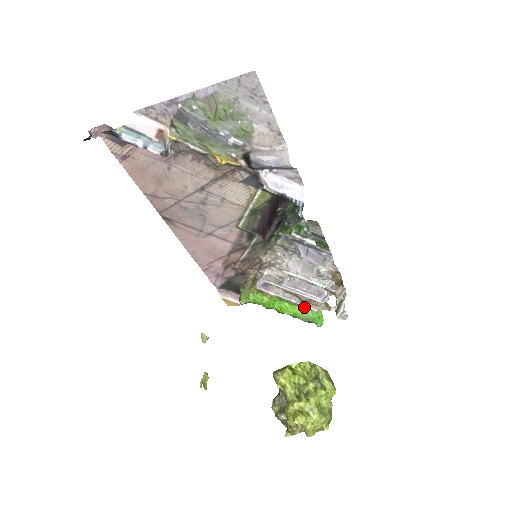
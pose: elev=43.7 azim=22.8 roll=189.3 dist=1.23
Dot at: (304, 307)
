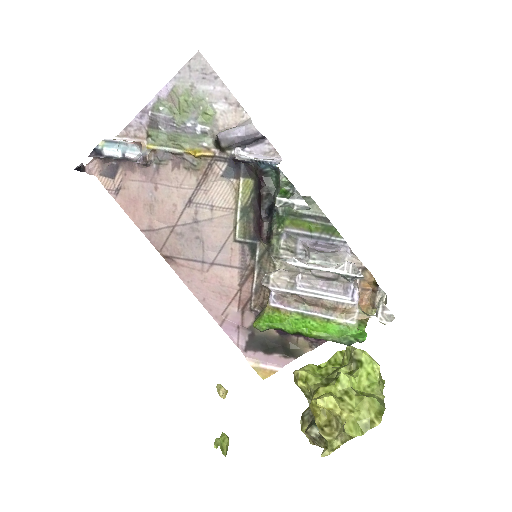
Dot at: (336, 322)
